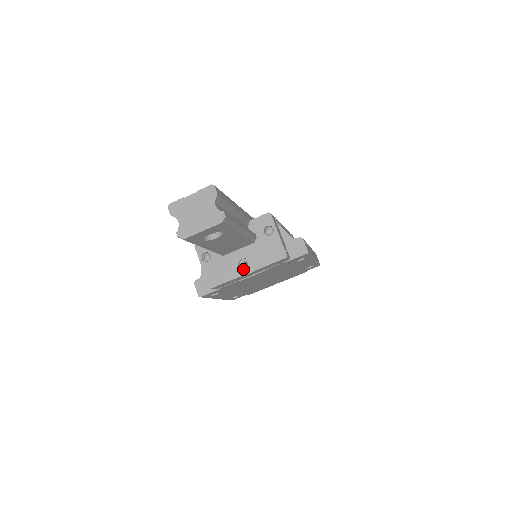
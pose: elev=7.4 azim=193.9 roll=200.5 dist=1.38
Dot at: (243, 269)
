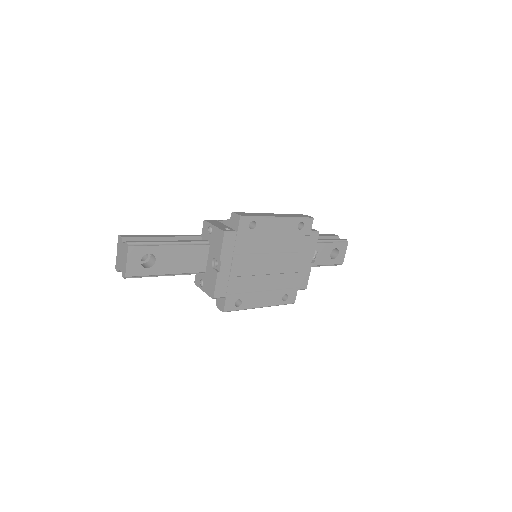
Dot at: (217, 267)
